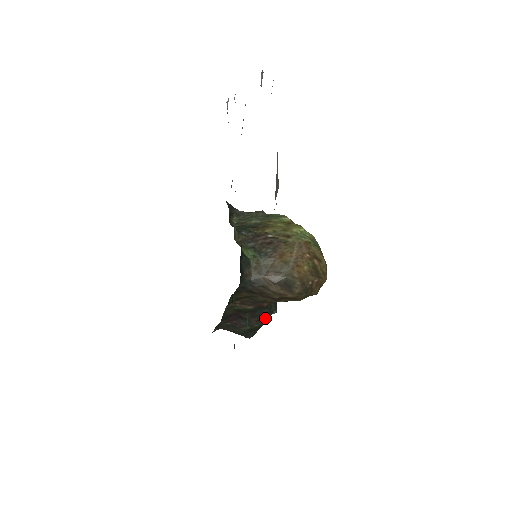
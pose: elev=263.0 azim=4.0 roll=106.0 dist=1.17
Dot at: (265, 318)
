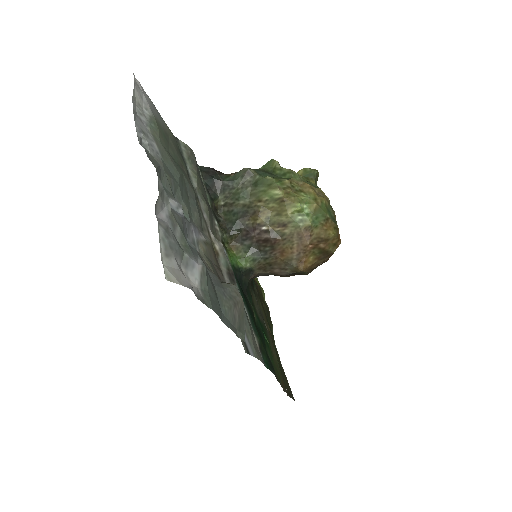
Dot at: occluded
